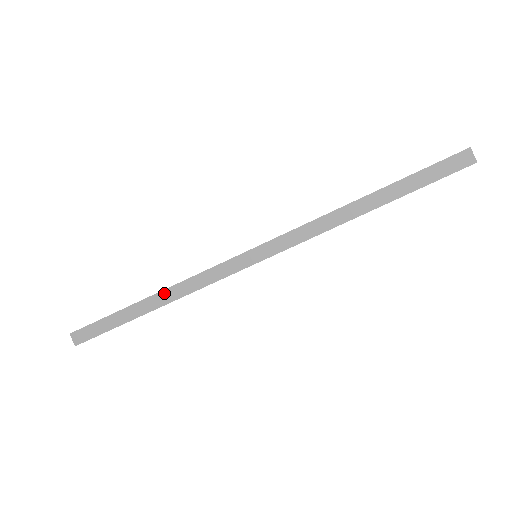
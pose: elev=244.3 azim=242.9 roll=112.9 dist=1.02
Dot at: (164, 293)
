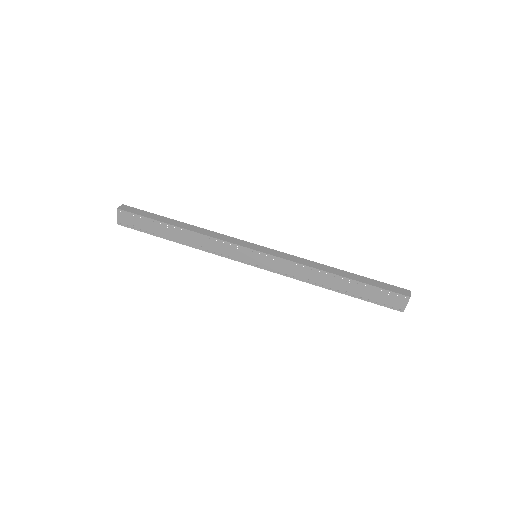
Dot at: (194, 227)
